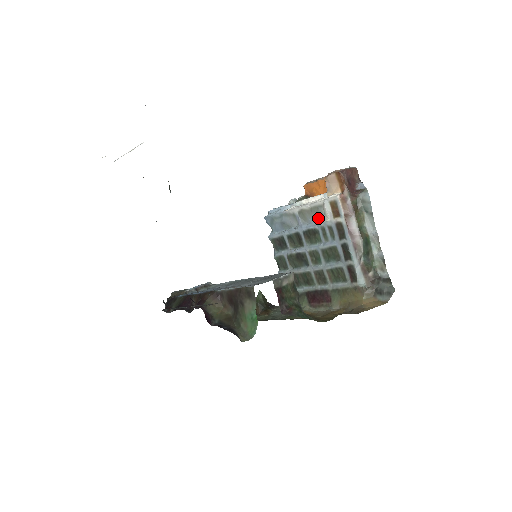
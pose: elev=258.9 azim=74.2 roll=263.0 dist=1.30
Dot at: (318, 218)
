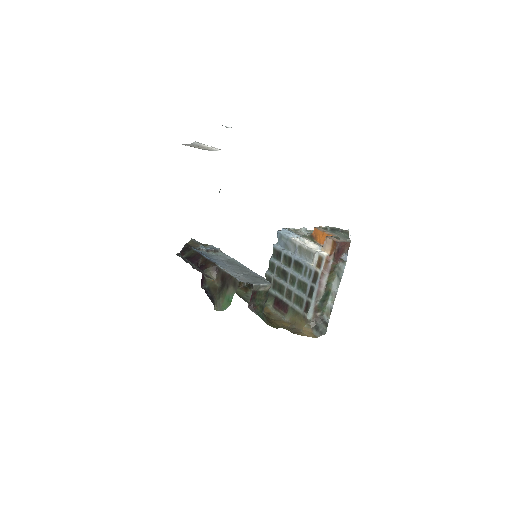
Dot at: (308, 259)
